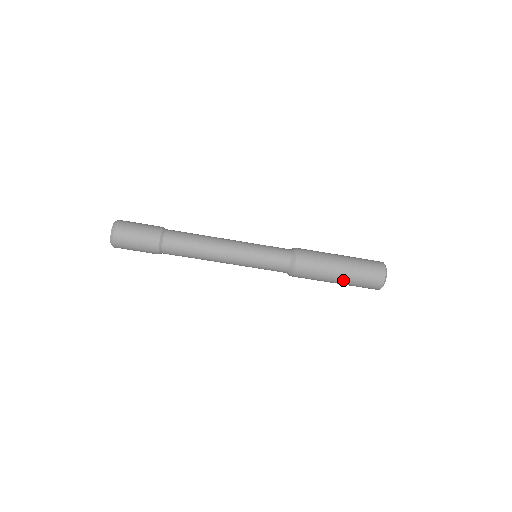
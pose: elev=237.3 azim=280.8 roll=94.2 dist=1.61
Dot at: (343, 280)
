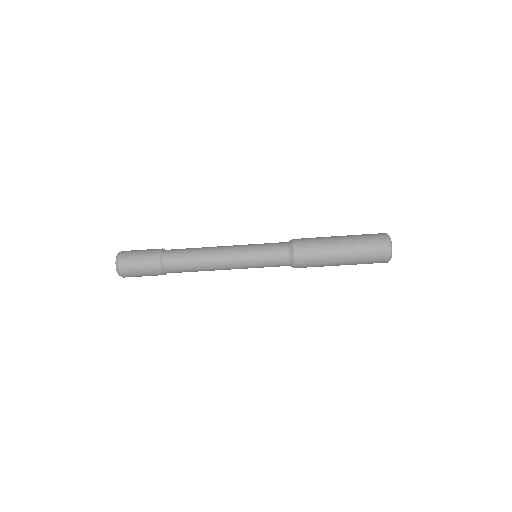
Dot at: (347, 259)
